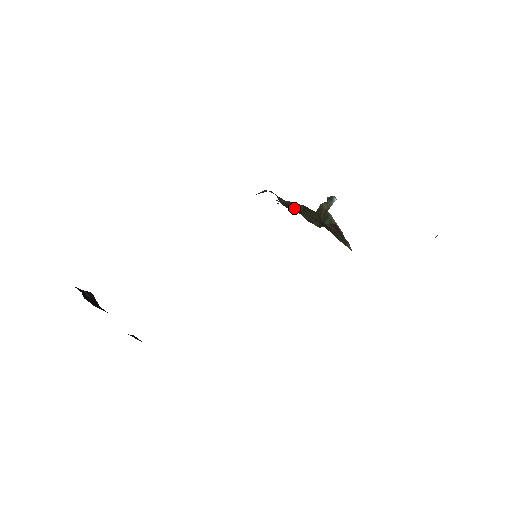
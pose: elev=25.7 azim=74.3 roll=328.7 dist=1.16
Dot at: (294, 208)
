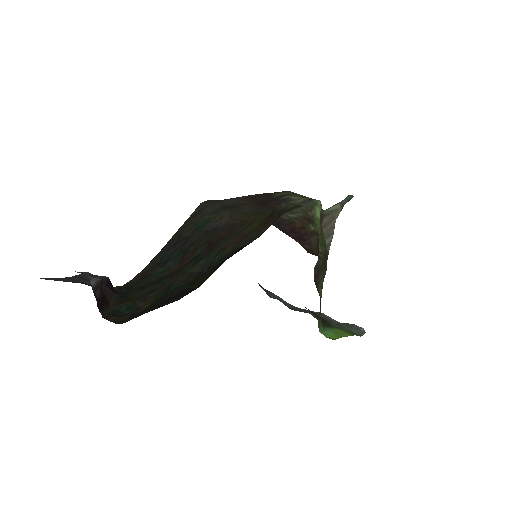
Dot at: (318, 274)
